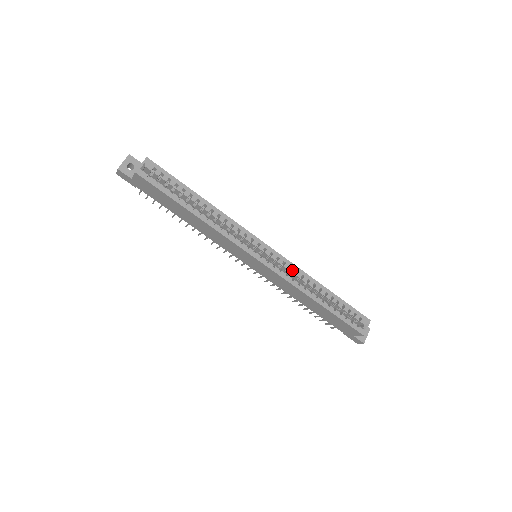
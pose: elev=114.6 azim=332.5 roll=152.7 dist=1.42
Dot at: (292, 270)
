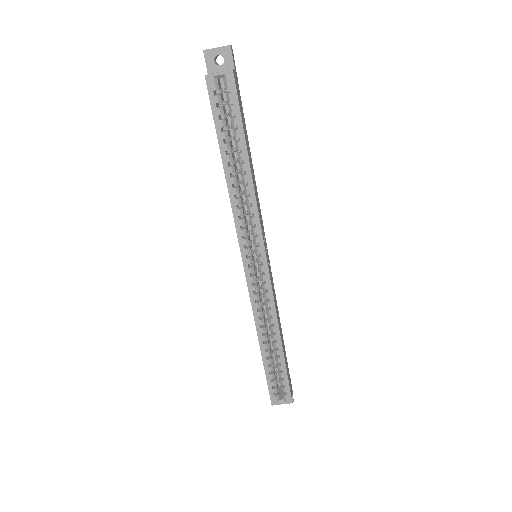
Dot at: (267, 303)
